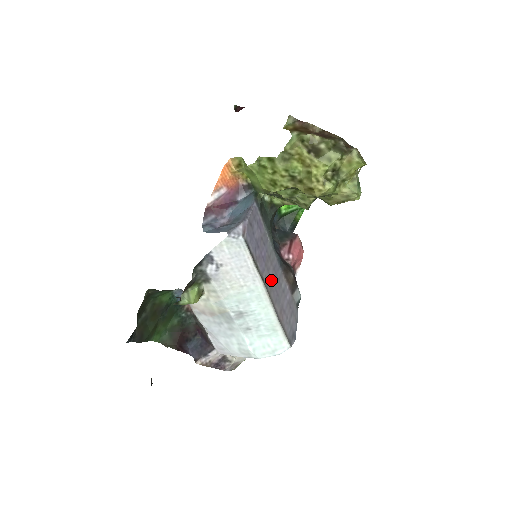
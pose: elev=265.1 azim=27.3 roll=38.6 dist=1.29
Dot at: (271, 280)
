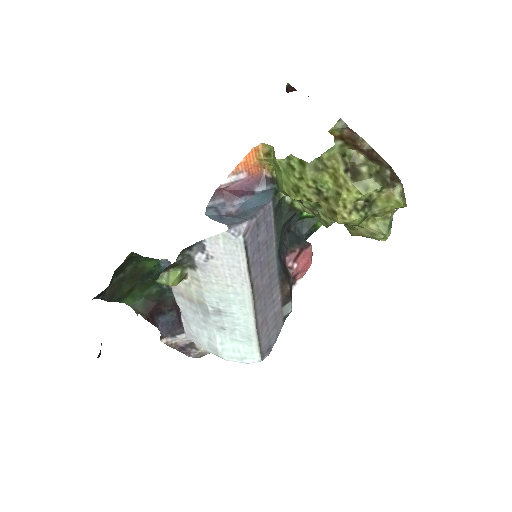
Dot at: (262, 288)
